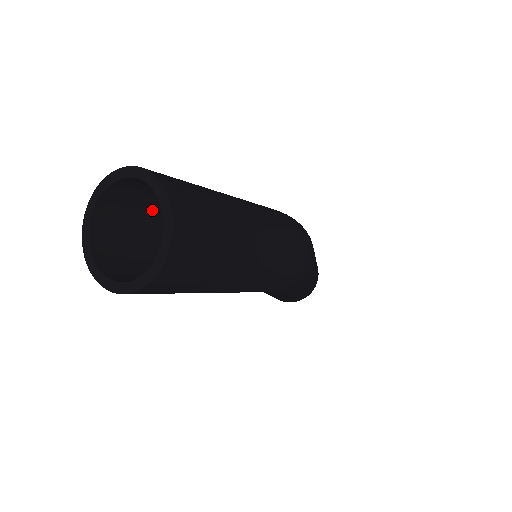
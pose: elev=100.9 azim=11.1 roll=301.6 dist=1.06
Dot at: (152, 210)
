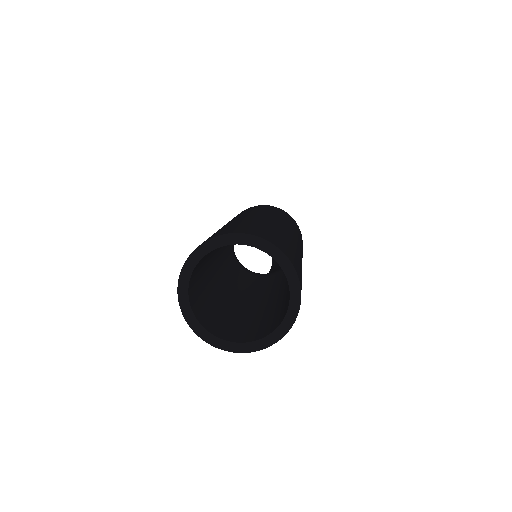
Dot at: (205, 277)
